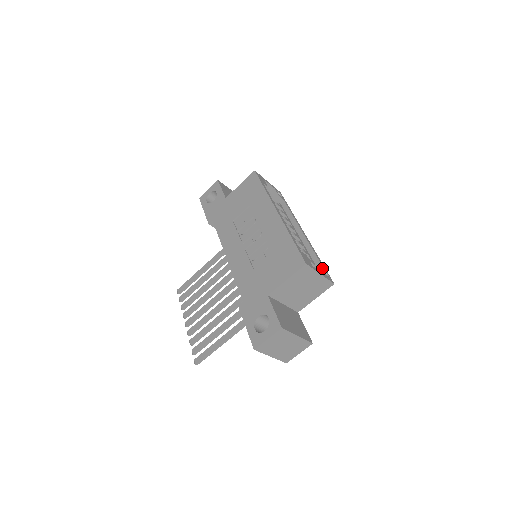
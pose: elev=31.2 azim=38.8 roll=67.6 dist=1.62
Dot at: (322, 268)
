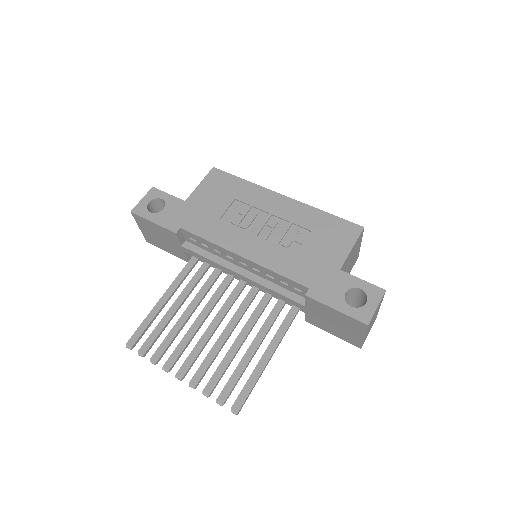
Dot at: occluded
